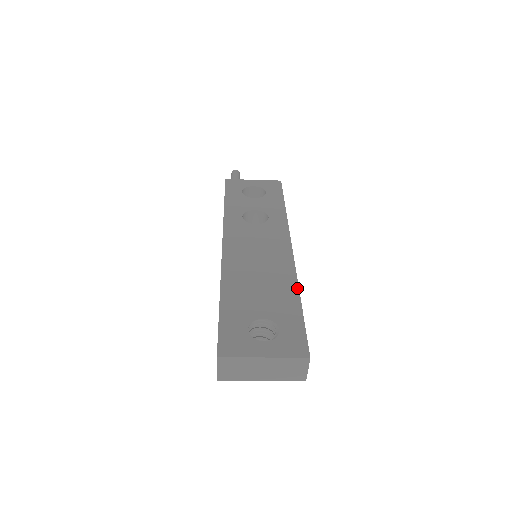
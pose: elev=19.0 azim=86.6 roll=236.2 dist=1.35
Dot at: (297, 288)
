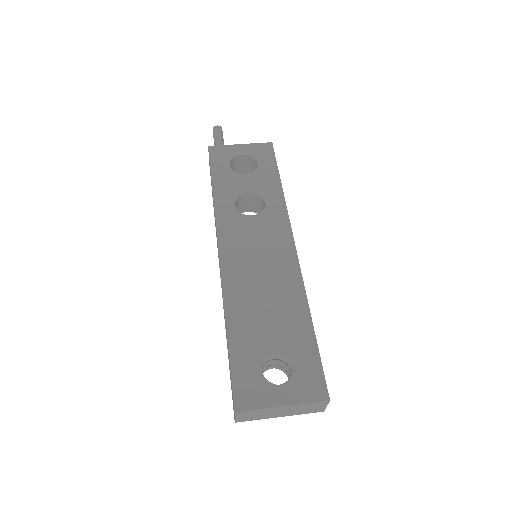
Dot at: (307, 306)
